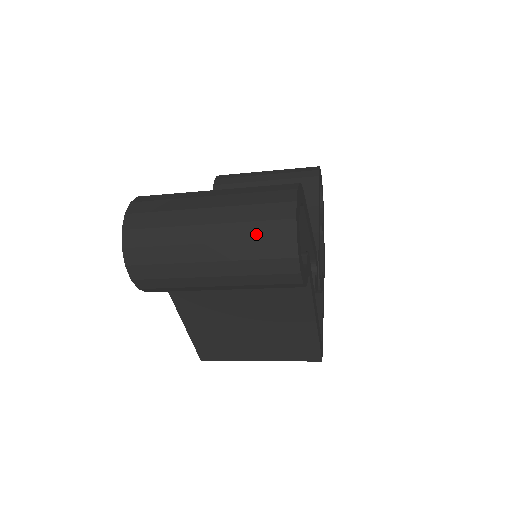
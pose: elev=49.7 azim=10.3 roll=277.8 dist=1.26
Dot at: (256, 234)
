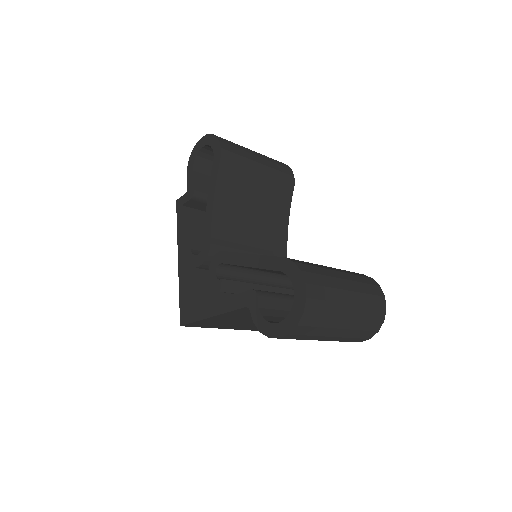
Dot at: (365, 327)
